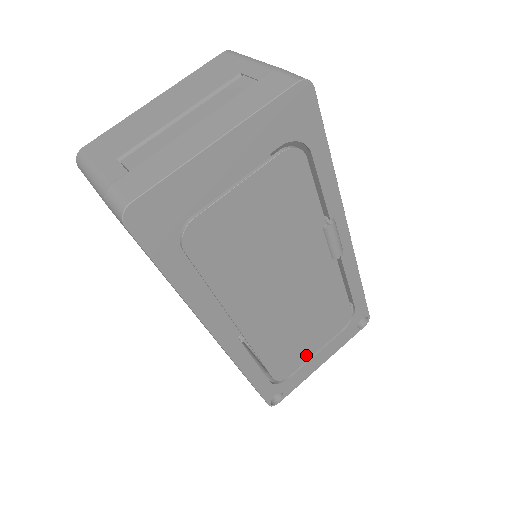
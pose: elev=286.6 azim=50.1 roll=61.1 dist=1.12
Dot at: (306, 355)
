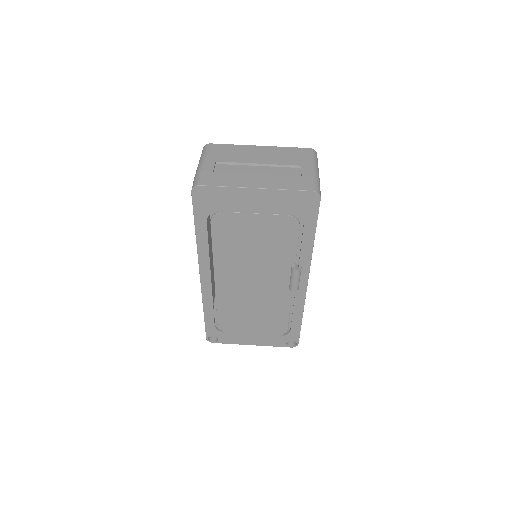
Dot at: (245, 330)
